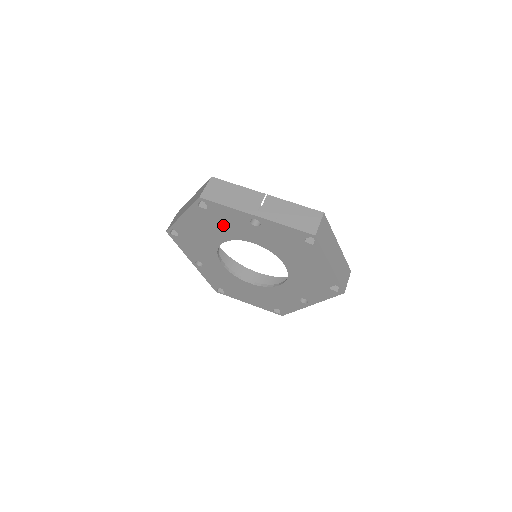
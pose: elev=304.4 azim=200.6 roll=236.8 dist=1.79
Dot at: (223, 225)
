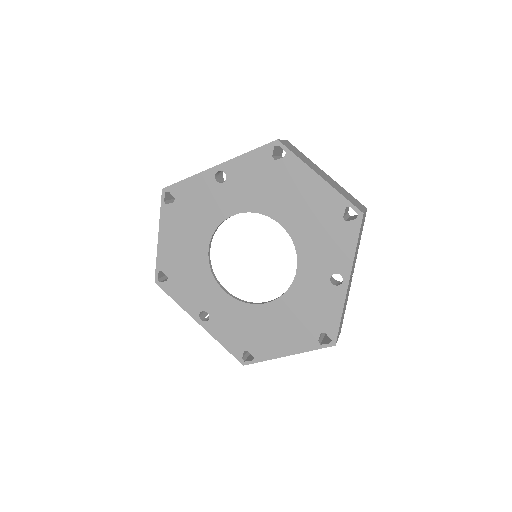
Dot at: (197, 213)
